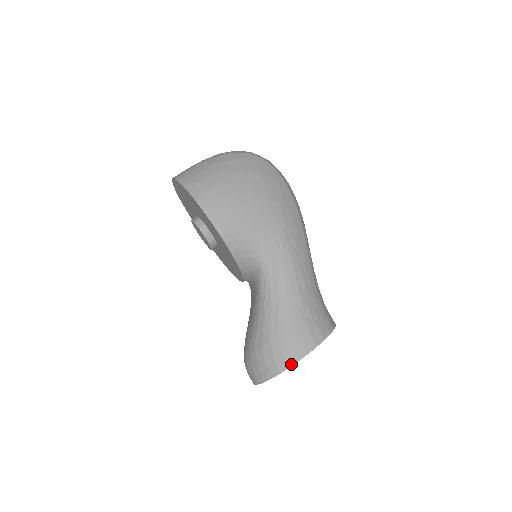
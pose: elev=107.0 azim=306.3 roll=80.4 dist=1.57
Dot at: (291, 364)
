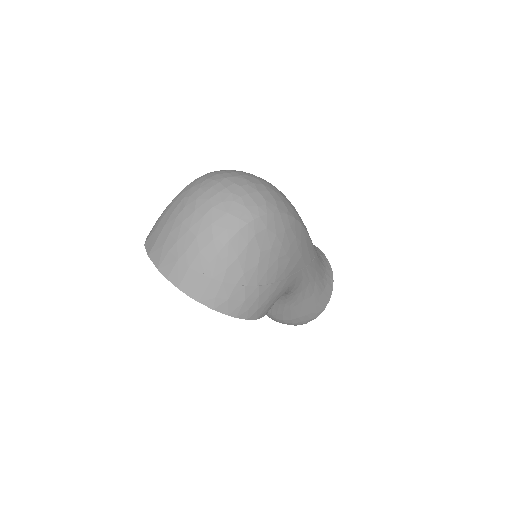
Dot at: occluded
